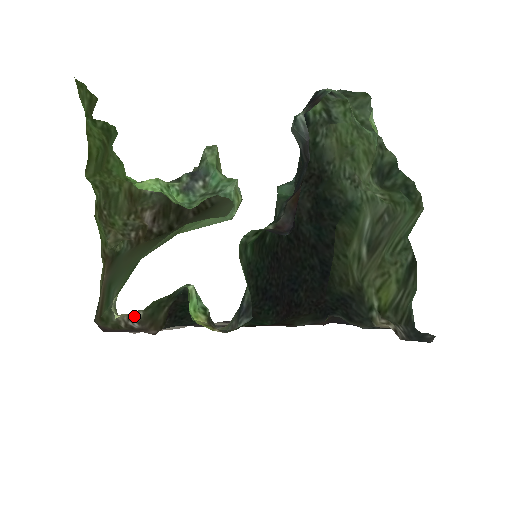
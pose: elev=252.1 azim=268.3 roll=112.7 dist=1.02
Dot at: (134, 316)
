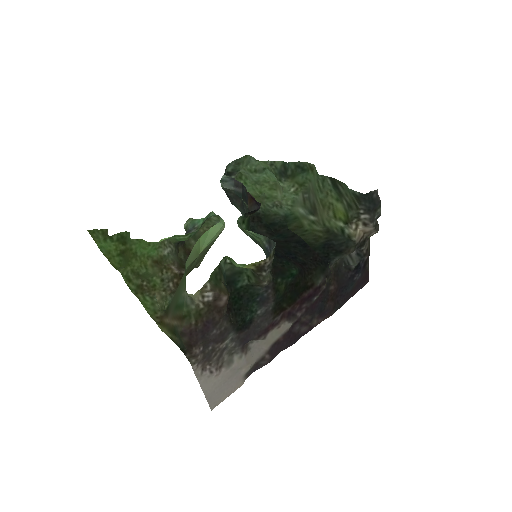
Dot at: (205, 289)
